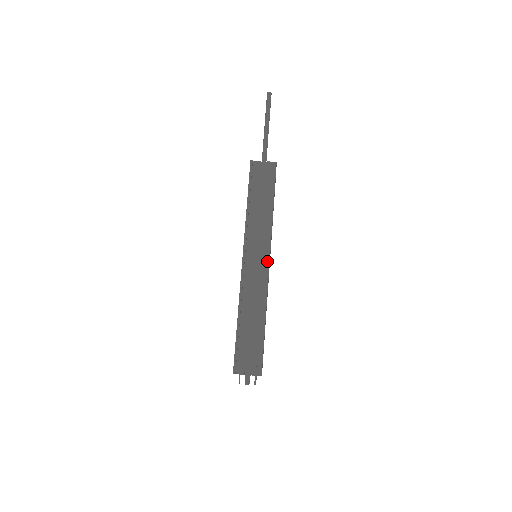
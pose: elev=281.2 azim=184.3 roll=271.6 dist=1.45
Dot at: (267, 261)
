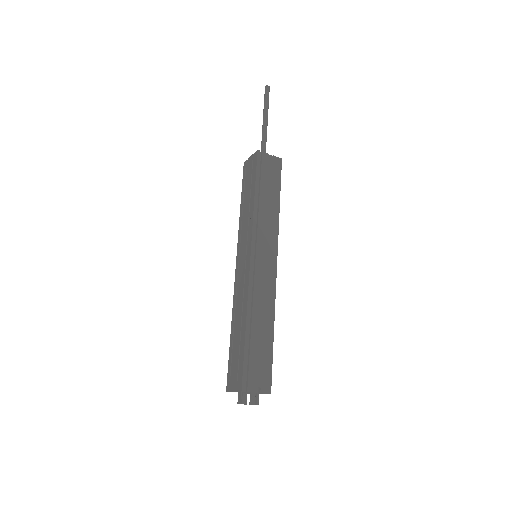
Dot at: (275, 262)
